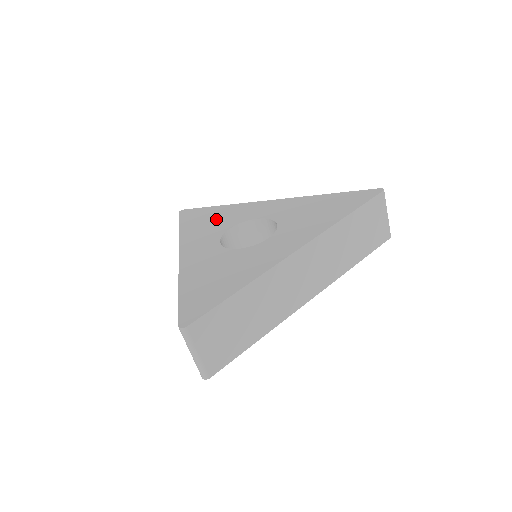
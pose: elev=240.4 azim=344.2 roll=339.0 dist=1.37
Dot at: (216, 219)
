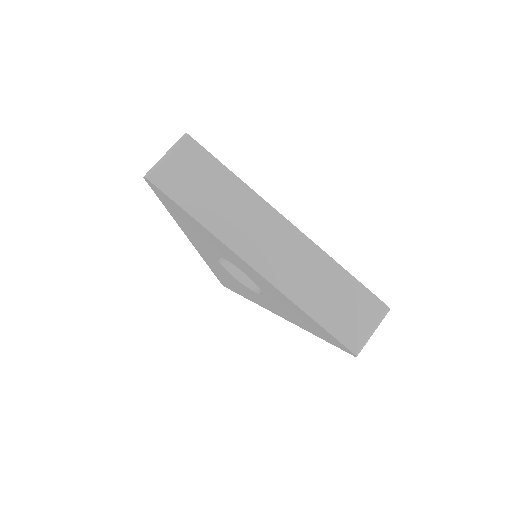
Dot at: occluded
